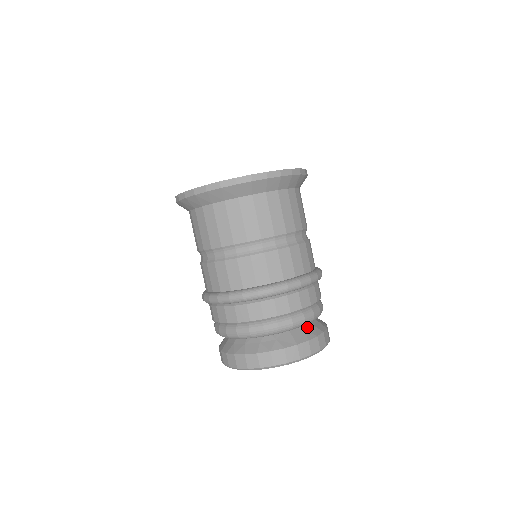
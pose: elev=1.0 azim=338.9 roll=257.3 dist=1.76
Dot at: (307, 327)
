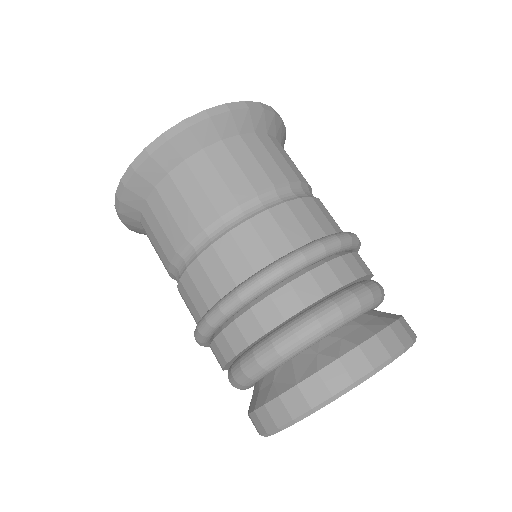
Dot at: (325, 345)
